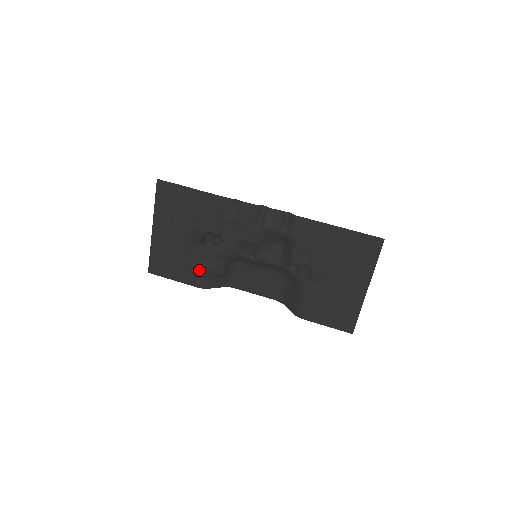
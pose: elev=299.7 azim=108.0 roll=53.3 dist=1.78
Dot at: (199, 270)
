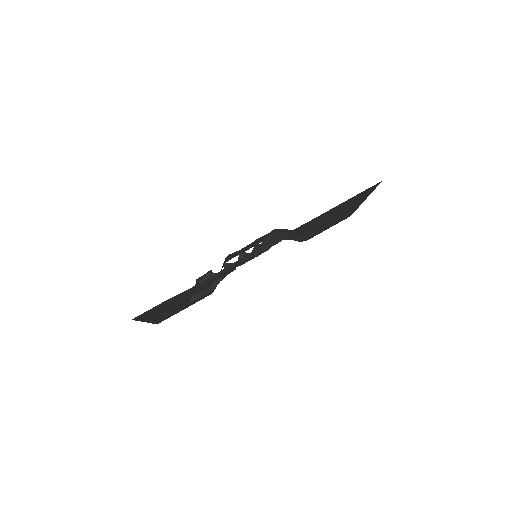
Dot at: occluded
